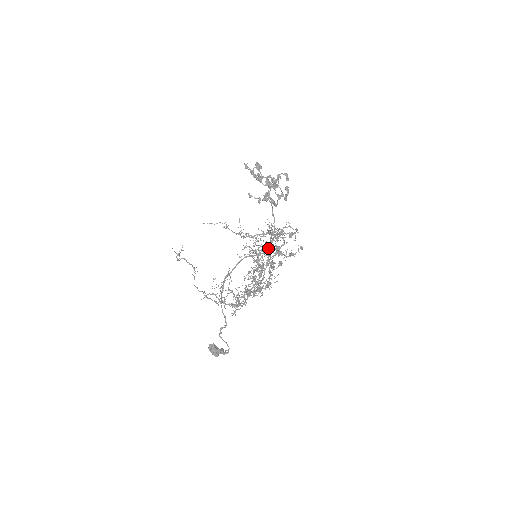
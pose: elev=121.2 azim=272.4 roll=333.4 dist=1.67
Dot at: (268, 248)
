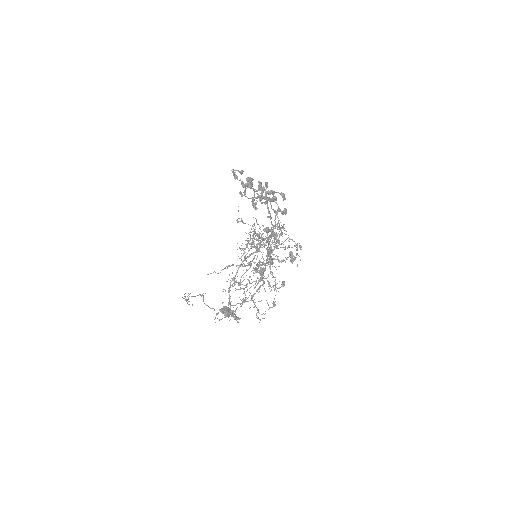
Dot at: (266, 240)
